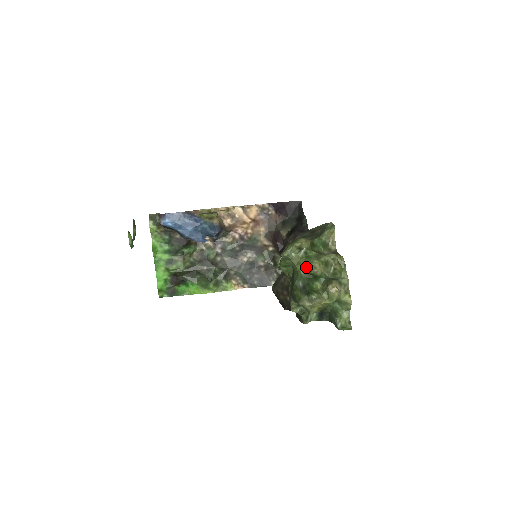
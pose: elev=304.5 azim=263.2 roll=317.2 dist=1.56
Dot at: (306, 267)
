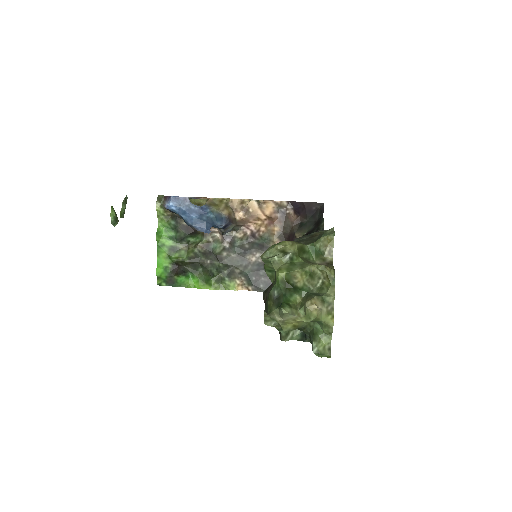
Dot at: (285, 275)
